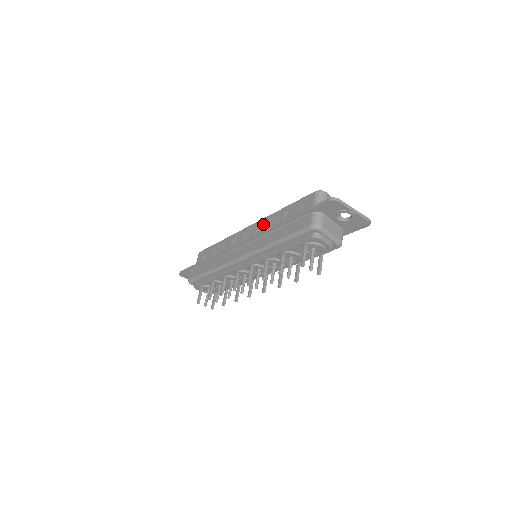
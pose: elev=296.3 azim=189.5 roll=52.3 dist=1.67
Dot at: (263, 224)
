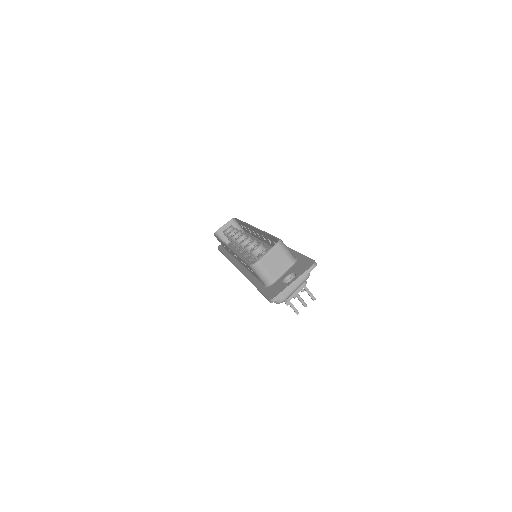
Dot at: occluded
